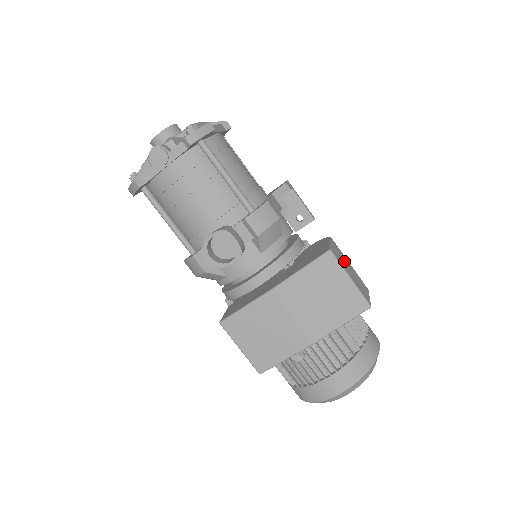
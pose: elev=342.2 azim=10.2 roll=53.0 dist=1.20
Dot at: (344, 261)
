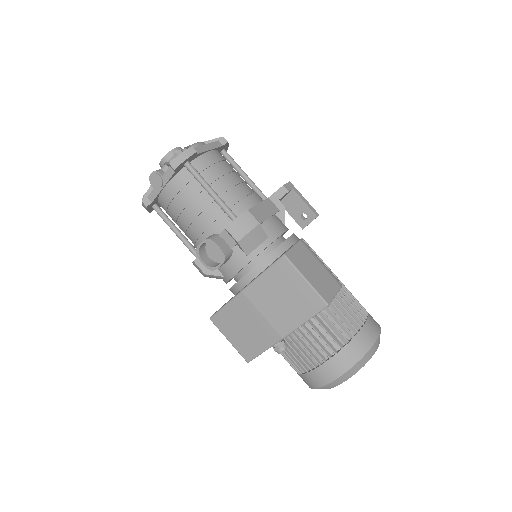
Dot at: (307, 262)
